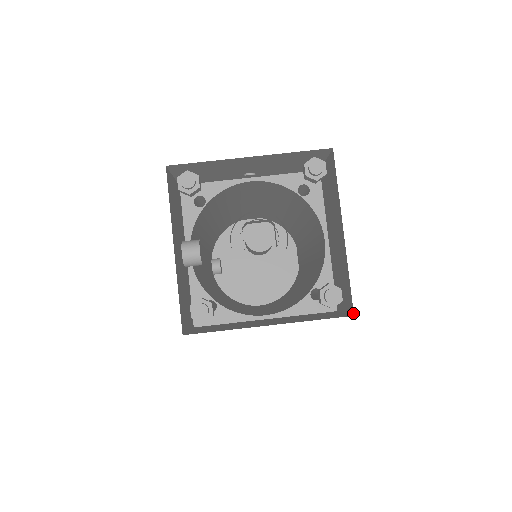
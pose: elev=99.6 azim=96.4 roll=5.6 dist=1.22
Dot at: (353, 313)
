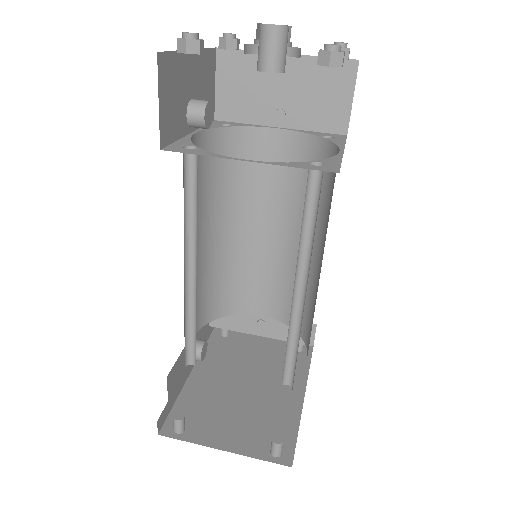
Dot at: occluded
